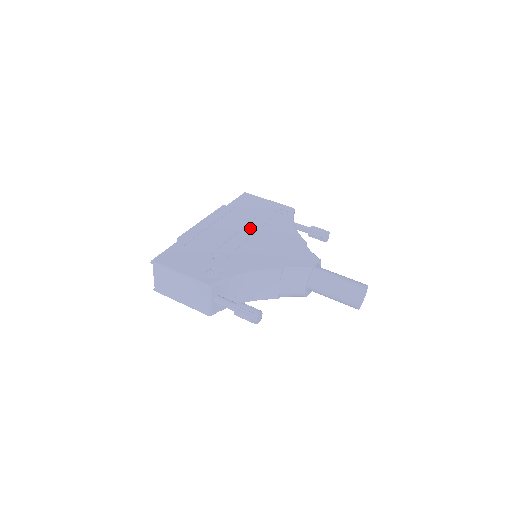
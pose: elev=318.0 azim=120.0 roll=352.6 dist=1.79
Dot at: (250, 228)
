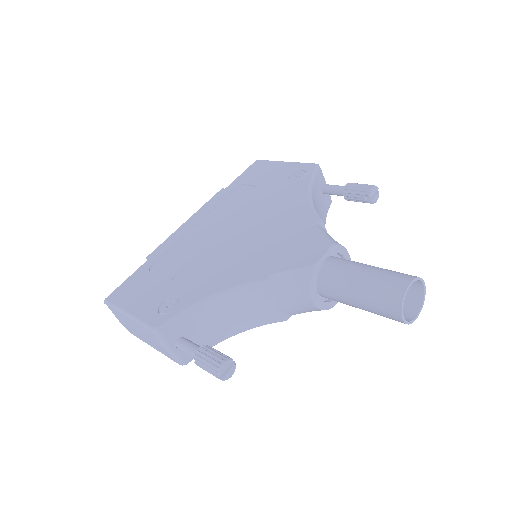
Dot at: (243, 216)
